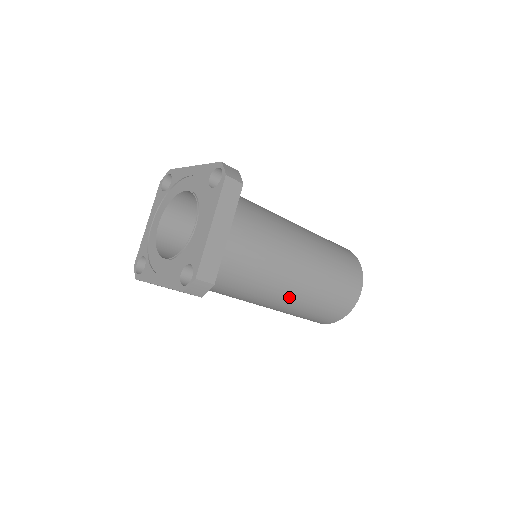
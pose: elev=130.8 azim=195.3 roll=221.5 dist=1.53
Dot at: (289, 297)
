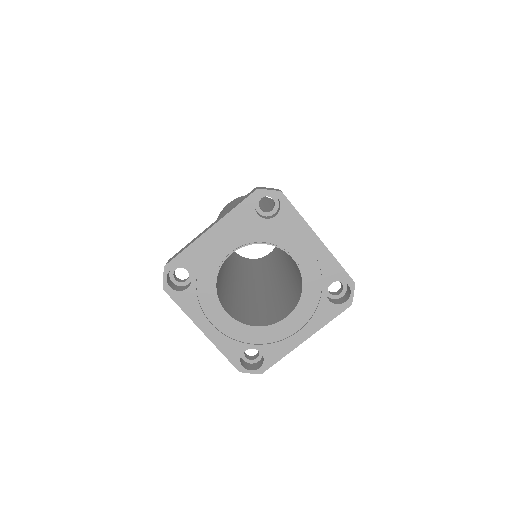
Dot at: occluded
